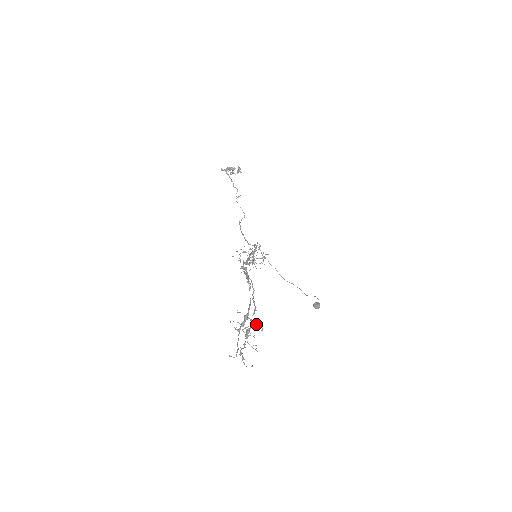
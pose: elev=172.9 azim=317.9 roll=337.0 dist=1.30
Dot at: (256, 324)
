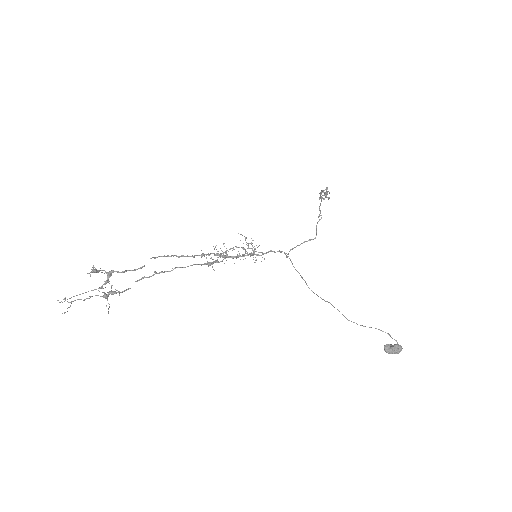
Dot at: (94, 272)
